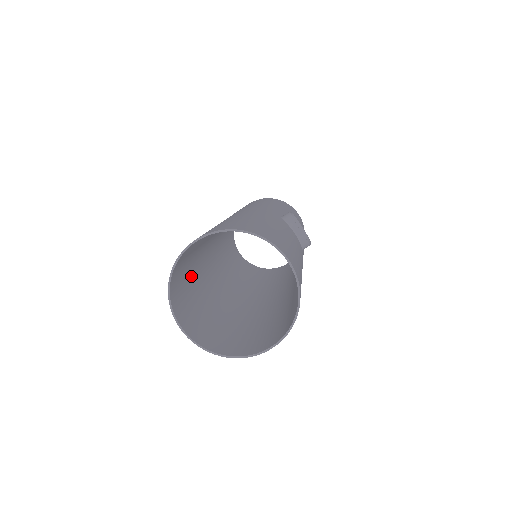
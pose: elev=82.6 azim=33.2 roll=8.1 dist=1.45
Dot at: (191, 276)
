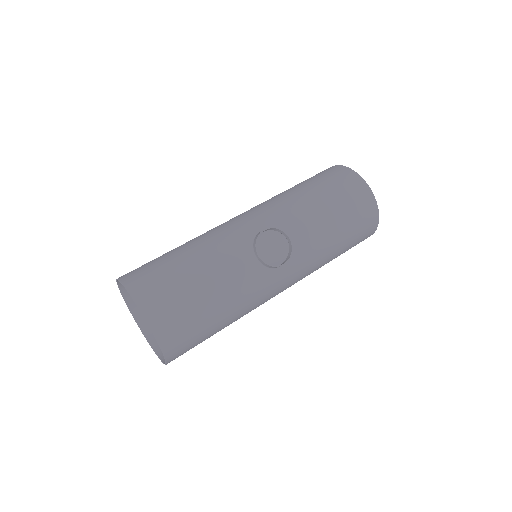
Dot at: occluded
